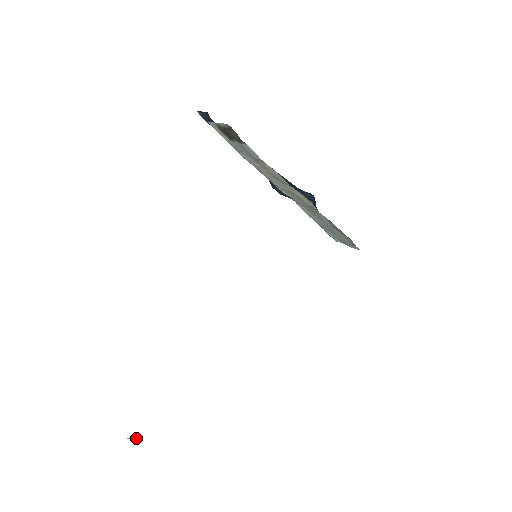
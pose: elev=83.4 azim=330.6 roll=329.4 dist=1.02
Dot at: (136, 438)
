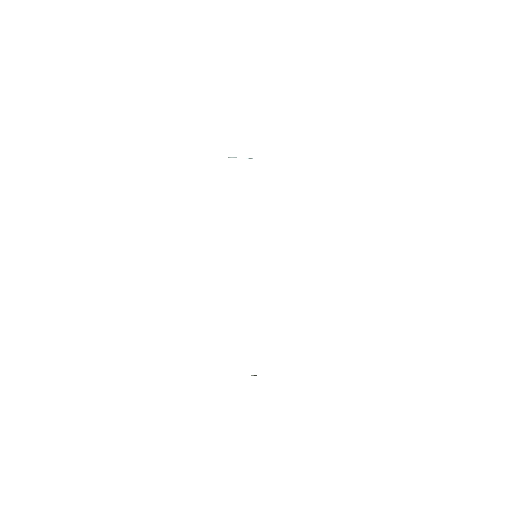
Dot at: (252, 375)
